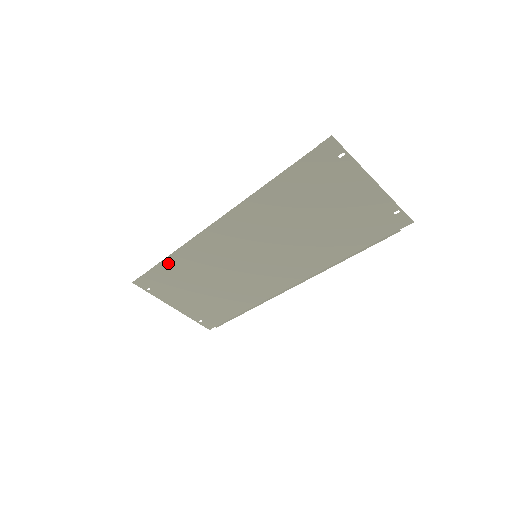
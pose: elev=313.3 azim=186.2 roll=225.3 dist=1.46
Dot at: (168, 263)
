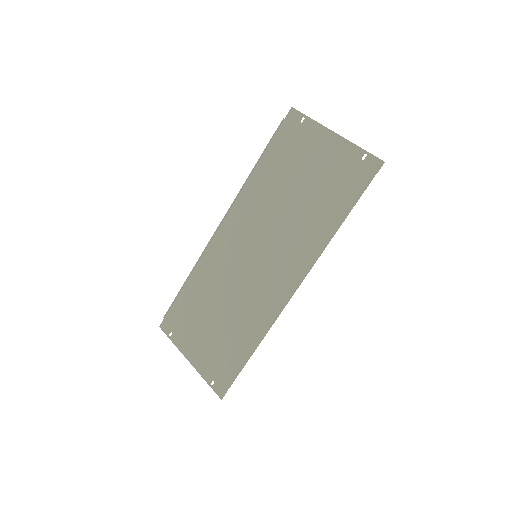
Dot at: (188, 289)
